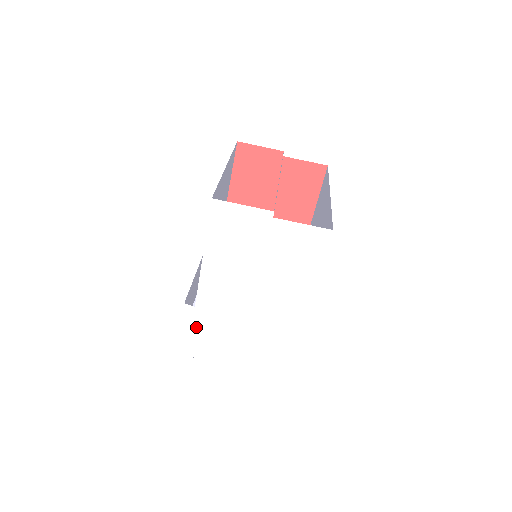
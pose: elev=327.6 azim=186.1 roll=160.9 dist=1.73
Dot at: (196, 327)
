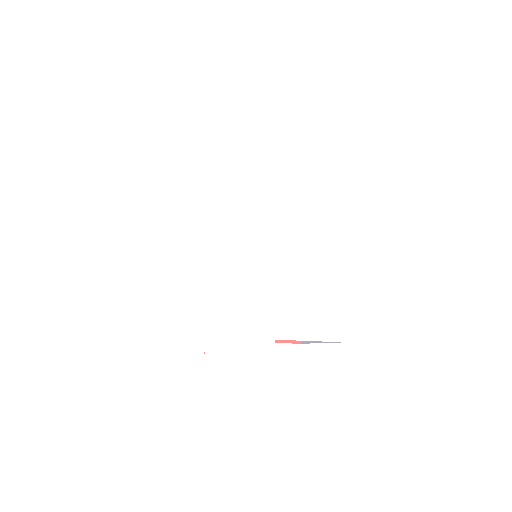
Dot at: (204, 302)
